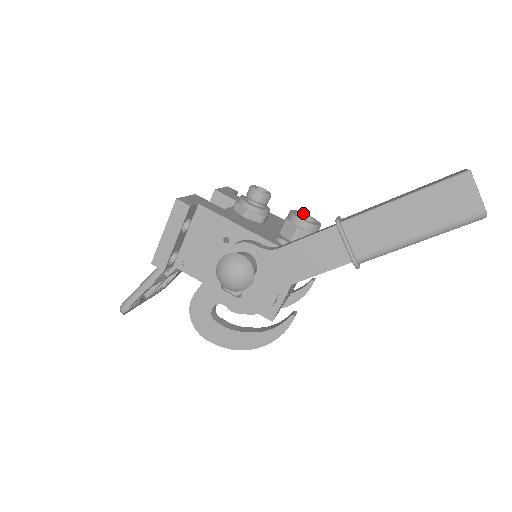
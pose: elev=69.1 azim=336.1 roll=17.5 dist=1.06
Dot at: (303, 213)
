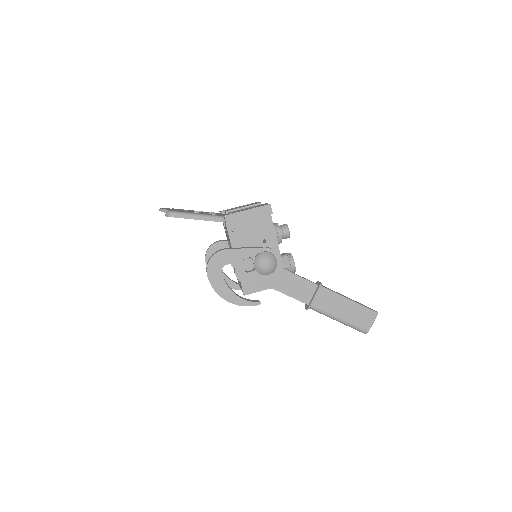
Dot at: occluded
